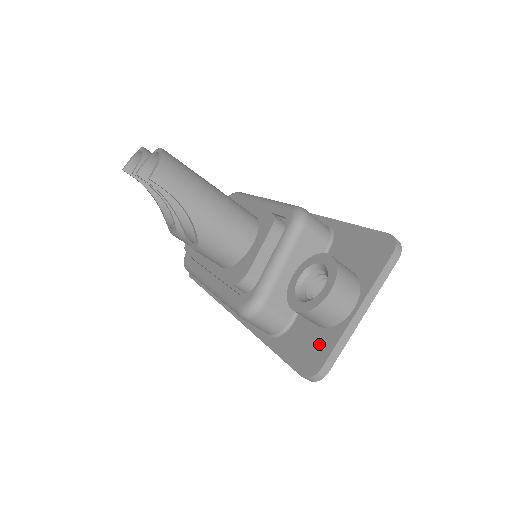
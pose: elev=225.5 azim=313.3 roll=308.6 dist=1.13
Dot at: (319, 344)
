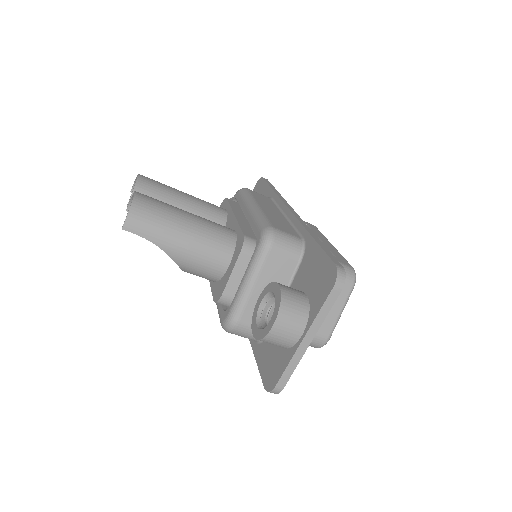
Dot at: (278, 362)
